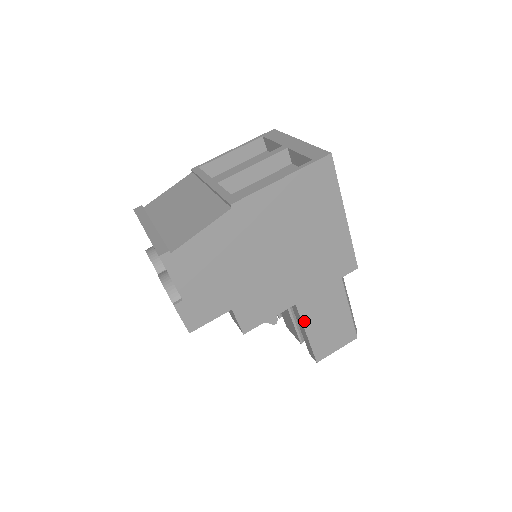
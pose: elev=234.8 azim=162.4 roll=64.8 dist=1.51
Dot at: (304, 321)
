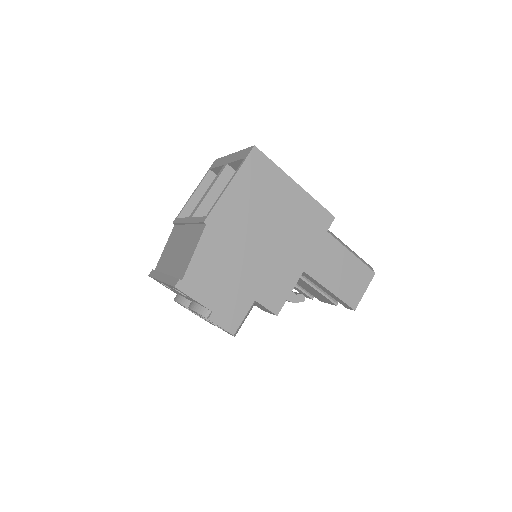
Dot at: (320, 281)
